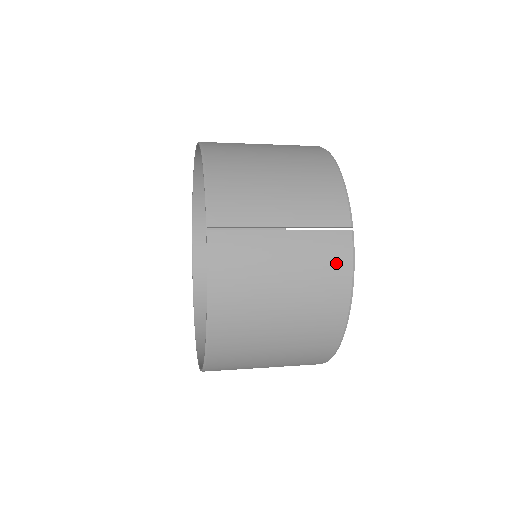
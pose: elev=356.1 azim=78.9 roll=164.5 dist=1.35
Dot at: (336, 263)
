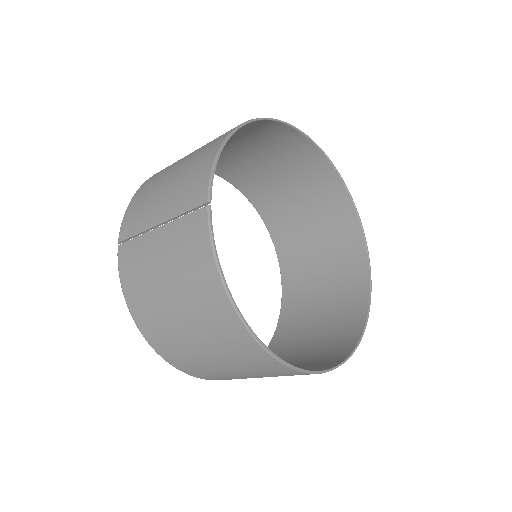
Dot at: (197, 248)
